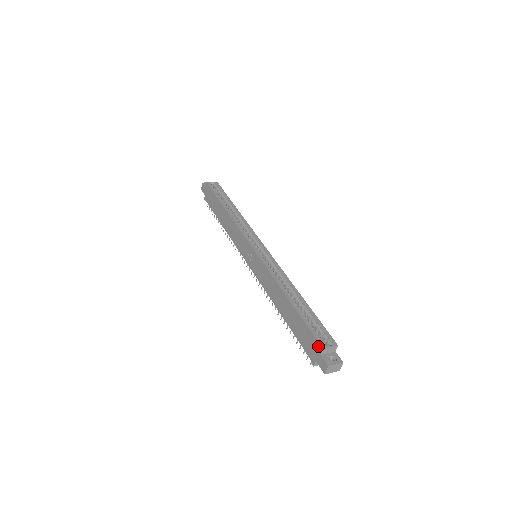
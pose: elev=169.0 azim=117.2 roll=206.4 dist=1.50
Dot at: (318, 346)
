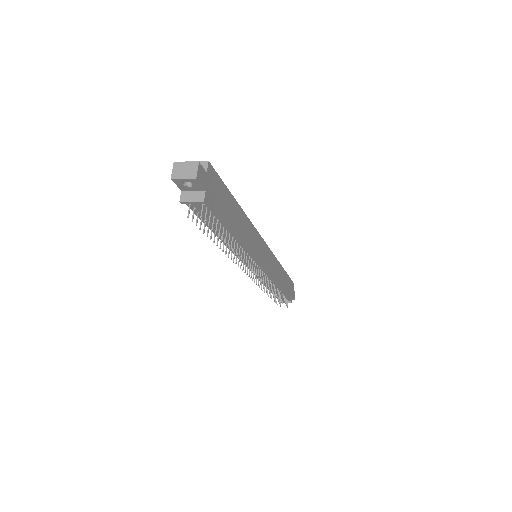
Dot at: occluded
